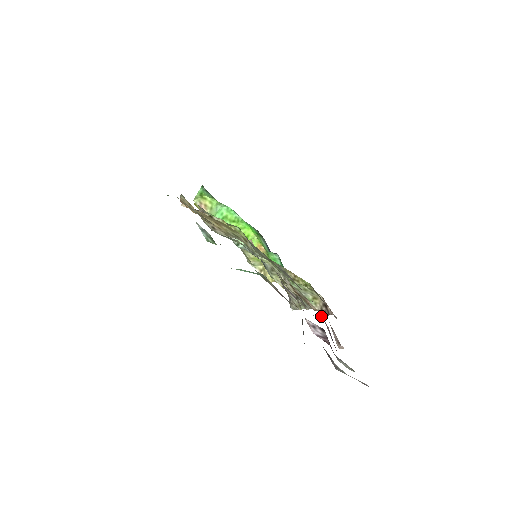
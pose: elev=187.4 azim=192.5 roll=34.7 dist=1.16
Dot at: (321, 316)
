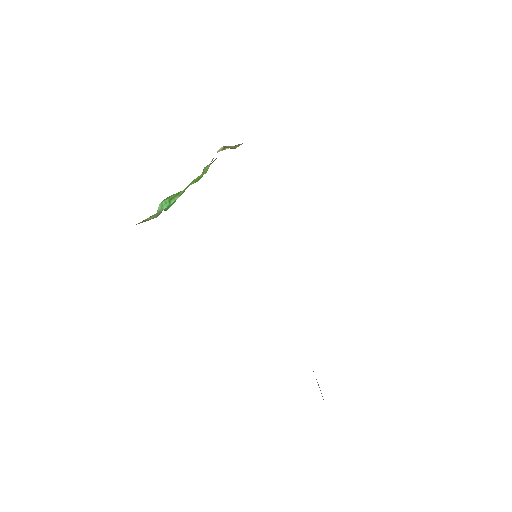
Dot at: occluded
